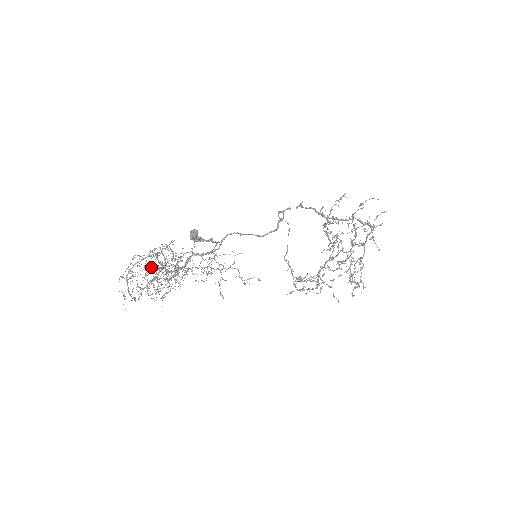
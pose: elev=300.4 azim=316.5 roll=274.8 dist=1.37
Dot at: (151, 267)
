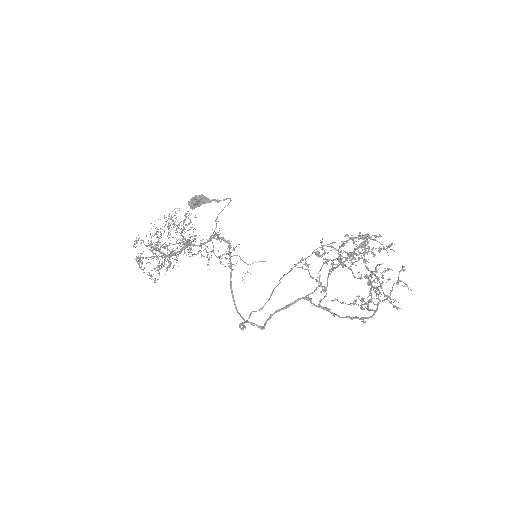
Dot at: (153, 258)
